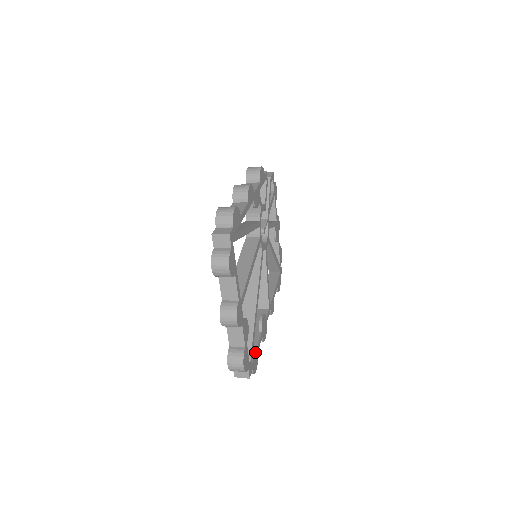
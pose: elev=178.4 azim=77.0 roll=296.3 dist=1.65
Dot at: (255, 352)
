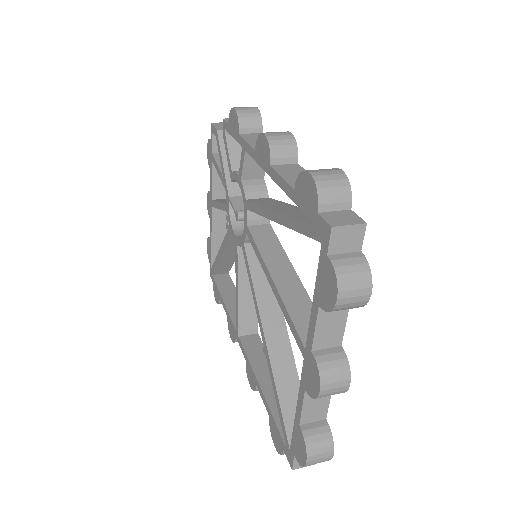
Dot at: occluded
